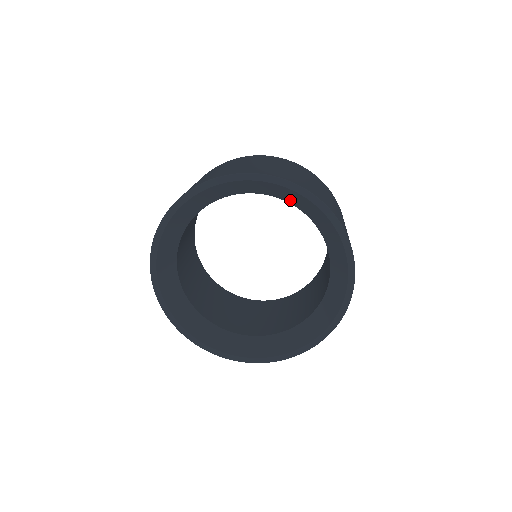
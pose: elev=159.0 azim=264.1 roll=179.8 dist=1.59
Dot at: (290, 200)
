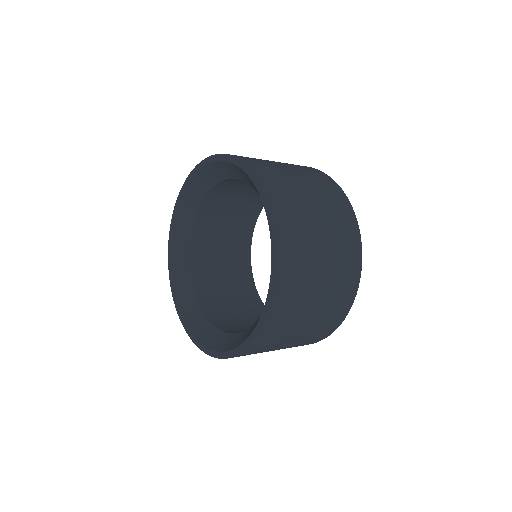
Dot at: occluded
